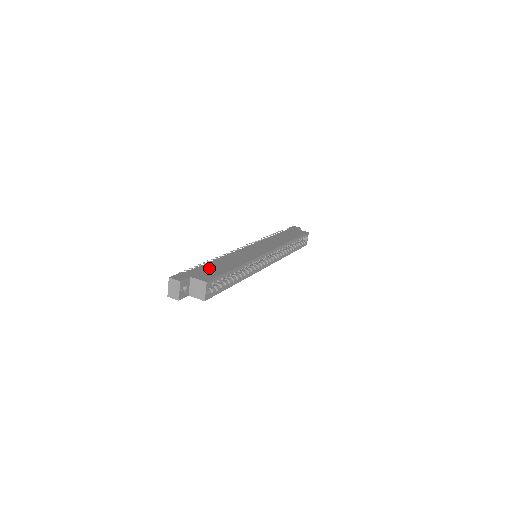
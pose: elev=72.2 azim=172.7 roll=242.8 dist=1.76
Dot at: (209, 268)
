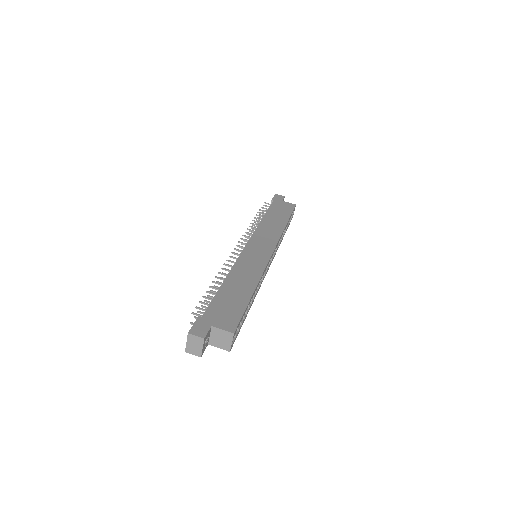
Dot at: (225, 302)
